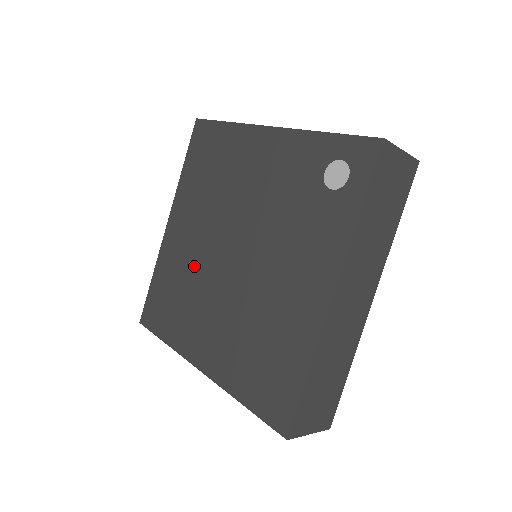
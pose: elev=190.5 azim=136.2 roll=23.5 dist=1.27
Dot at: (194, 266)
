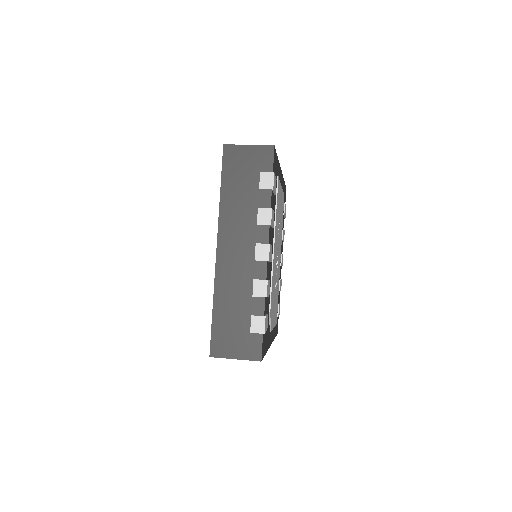
Dot at: occluded
